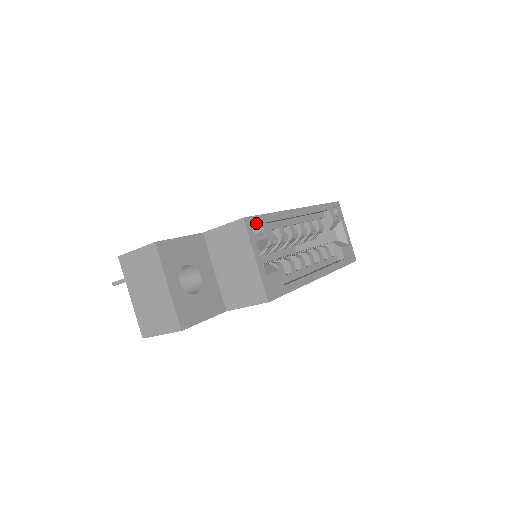
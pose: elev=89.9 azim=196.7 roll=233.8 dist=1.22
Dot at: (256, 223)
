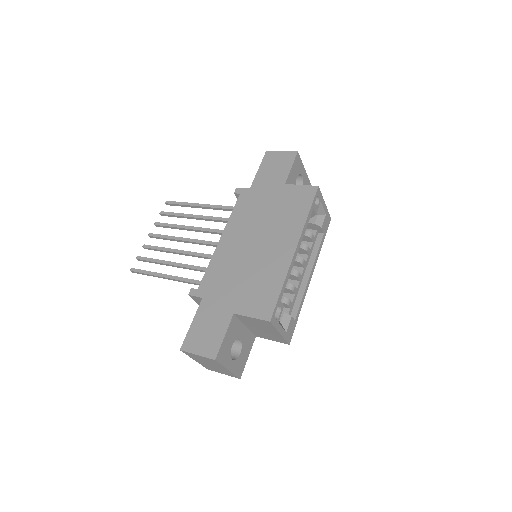
Dot at: (275, 306)
